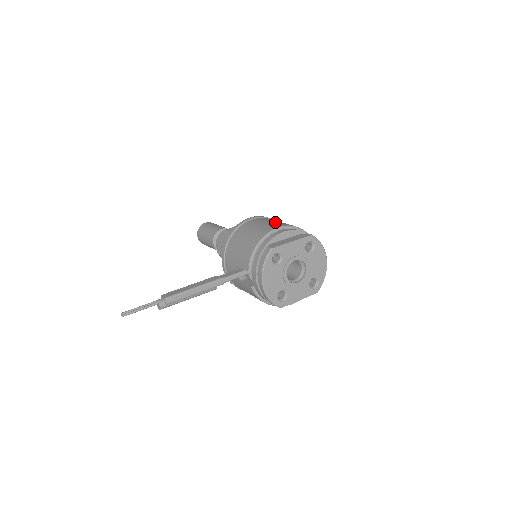
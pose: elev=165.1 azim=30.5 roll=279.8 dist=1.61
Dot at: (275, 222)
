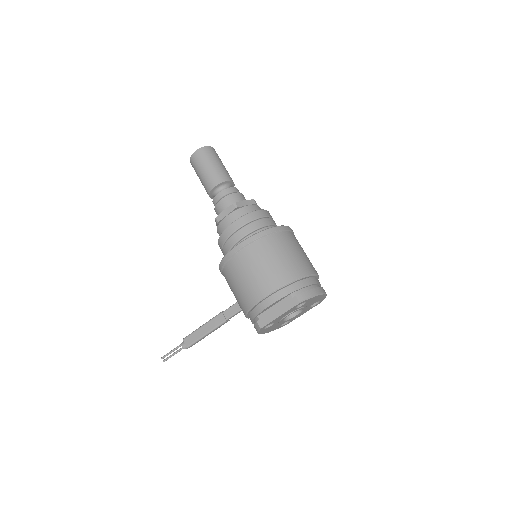
Dot at: (261, 275)
